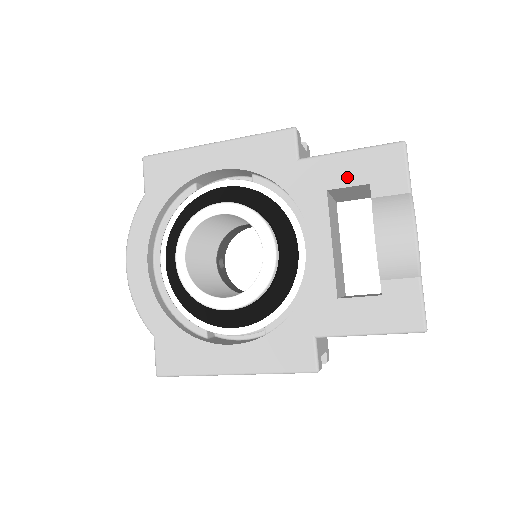
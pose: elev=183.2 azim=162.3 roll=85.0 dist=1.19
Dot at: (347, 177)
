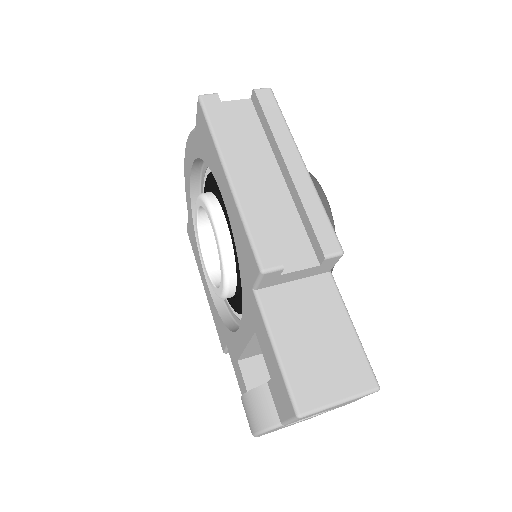
Dot at: (265, 352)
